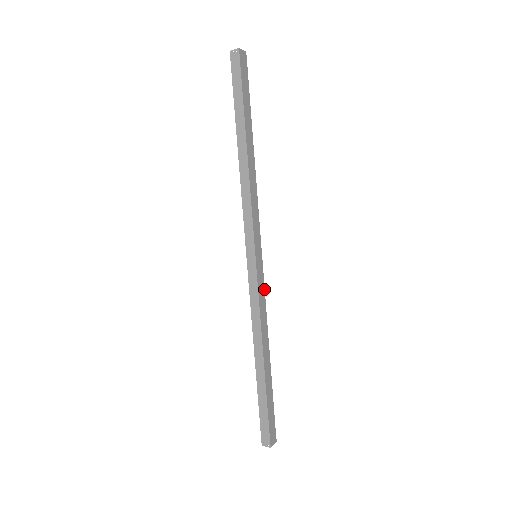
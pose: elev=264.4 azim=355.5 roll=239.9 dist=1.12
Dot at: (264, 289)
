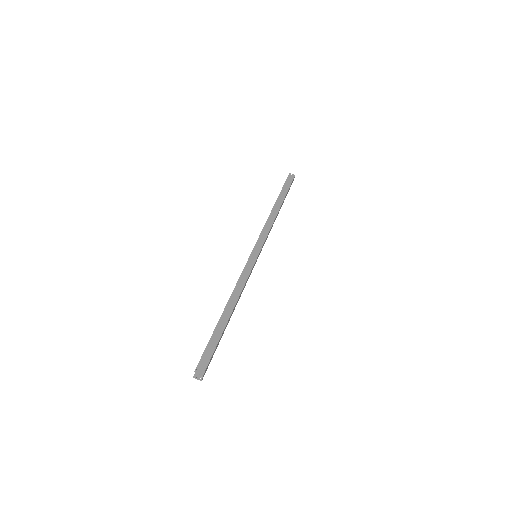
Dot at: occluded
